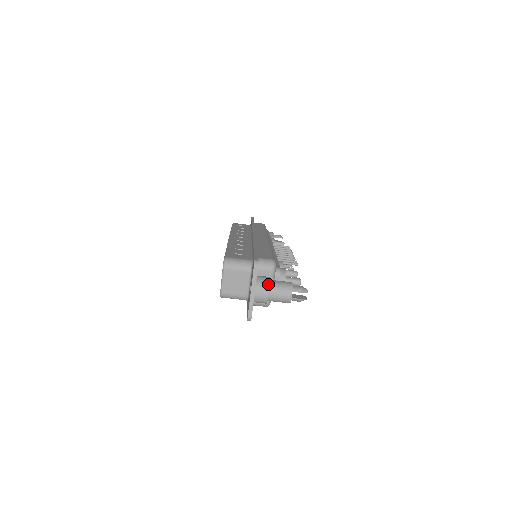
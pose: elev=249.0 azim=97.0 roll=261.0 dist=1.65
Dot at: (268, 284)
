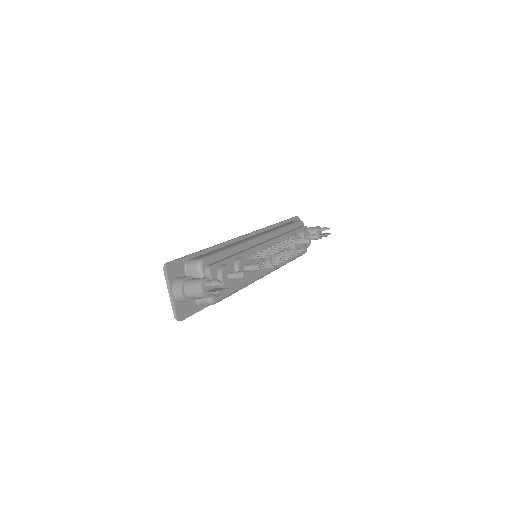
Dot at: (181, 283)
